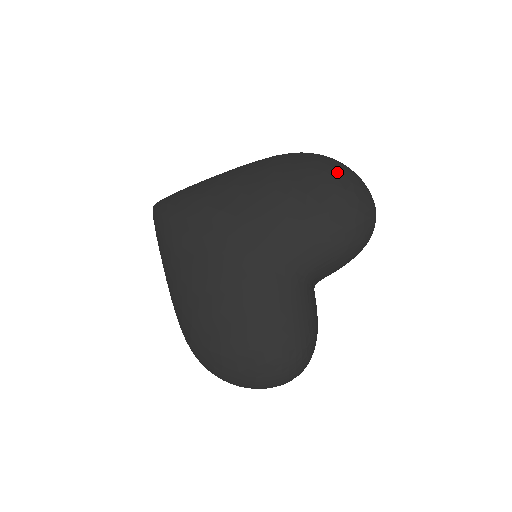
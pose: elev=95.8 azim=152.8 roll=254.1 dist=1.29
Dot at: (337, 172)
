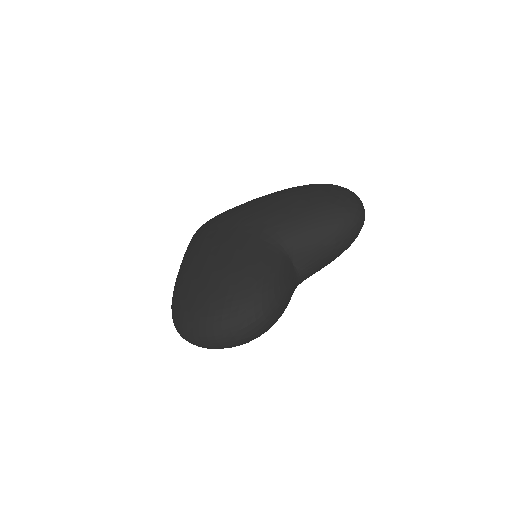
Dot at: (331, 185)
